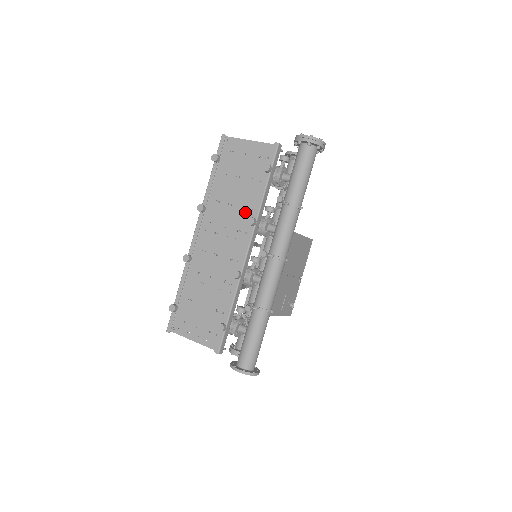
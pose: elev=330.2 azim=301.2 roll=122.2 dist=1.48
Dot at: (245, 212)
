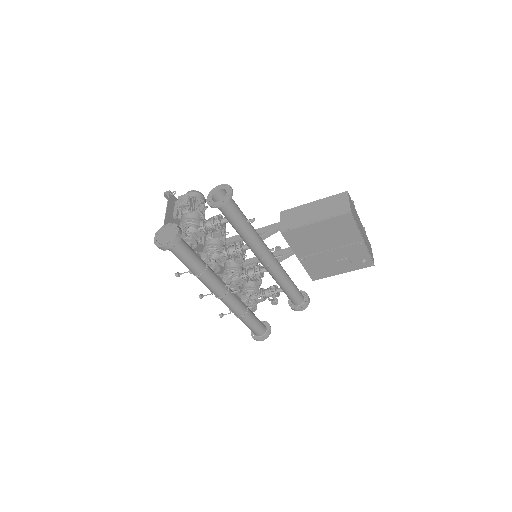
Dot at: occluded
